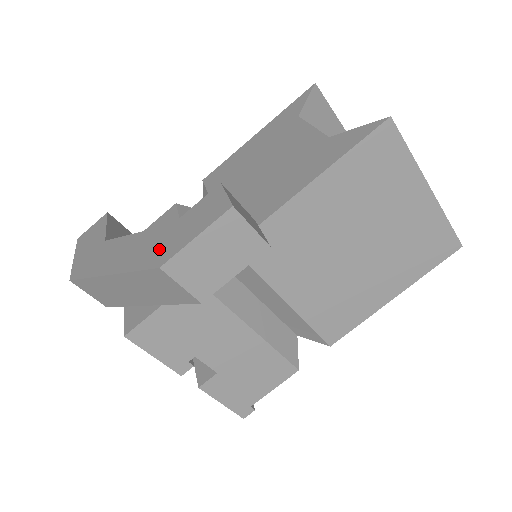
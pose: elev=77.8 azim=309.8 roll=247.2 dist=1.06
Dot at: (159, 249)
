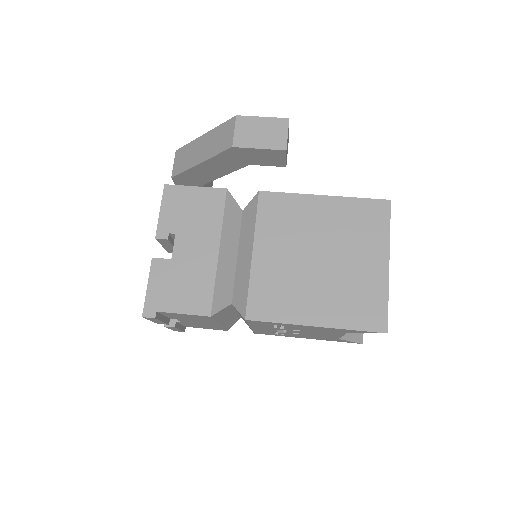
Dot at: occluded
